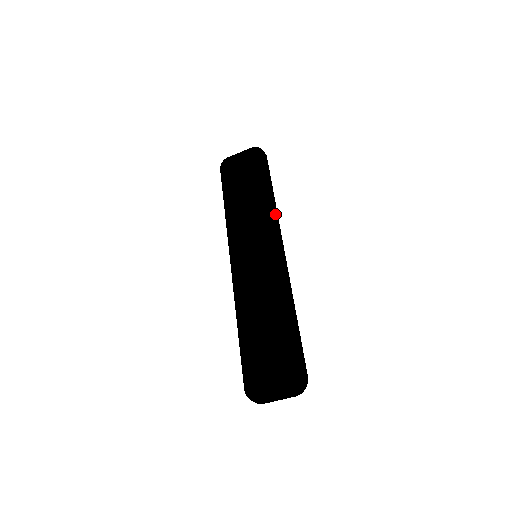
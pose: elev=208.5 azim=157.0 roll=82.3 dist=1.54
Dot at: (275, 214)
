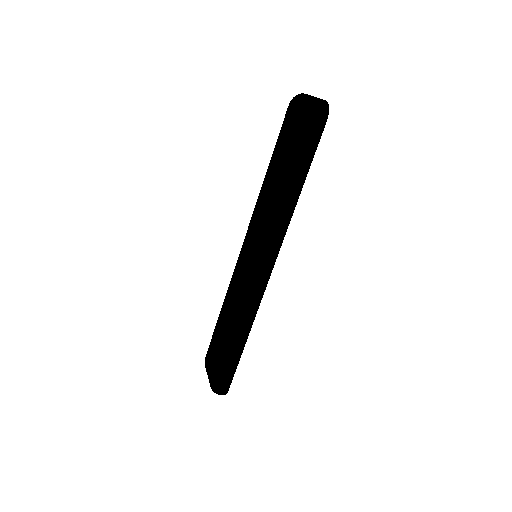
Dot at: (279, 226)
